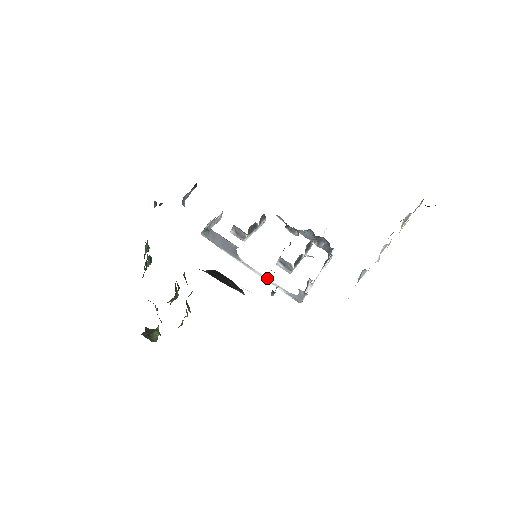
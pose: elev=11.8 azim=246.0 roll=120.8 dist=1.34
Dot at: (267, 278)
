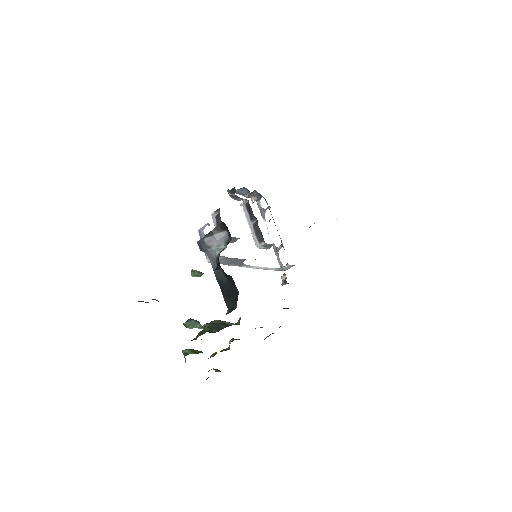
Dot at: (263, 267)
